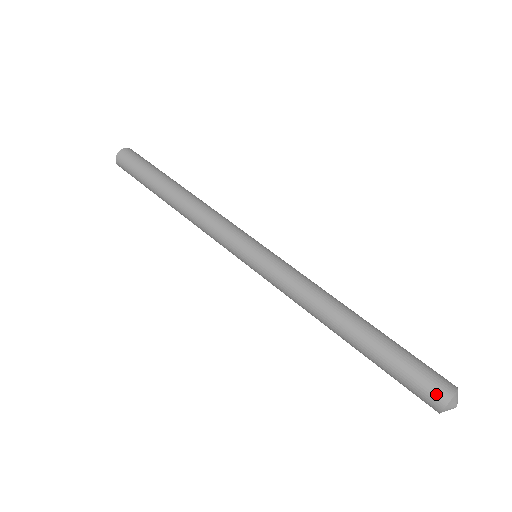
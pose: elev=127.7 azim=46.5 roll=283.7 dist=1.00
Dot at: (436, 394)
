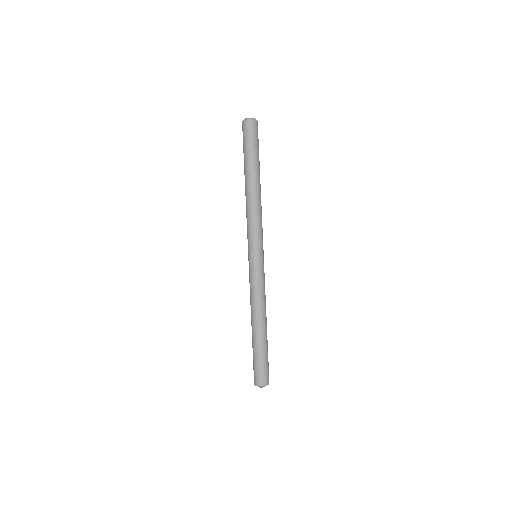
Dot at: (255, 379)
